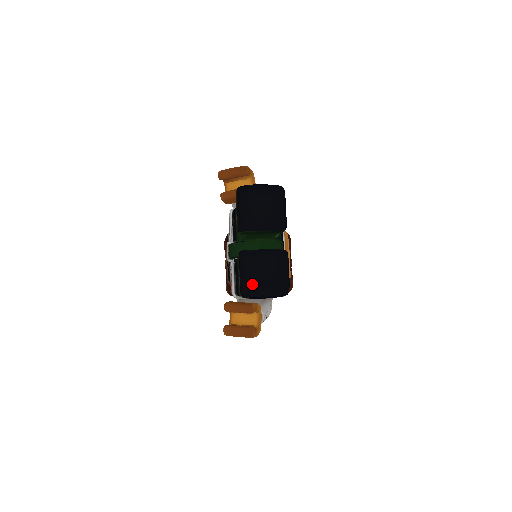
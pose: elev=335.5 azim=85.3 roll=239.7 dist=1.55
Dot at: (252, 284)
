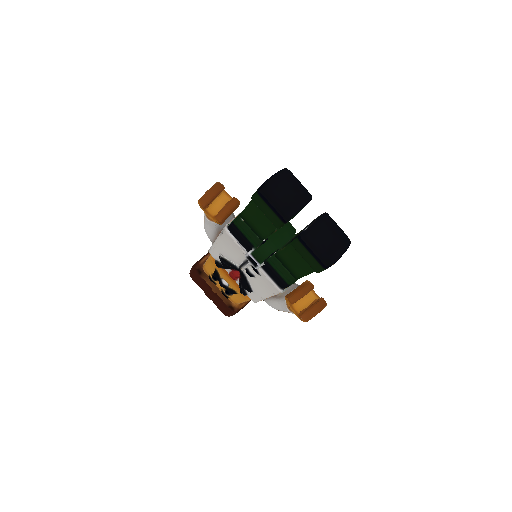
Dot at: (327, 253)
